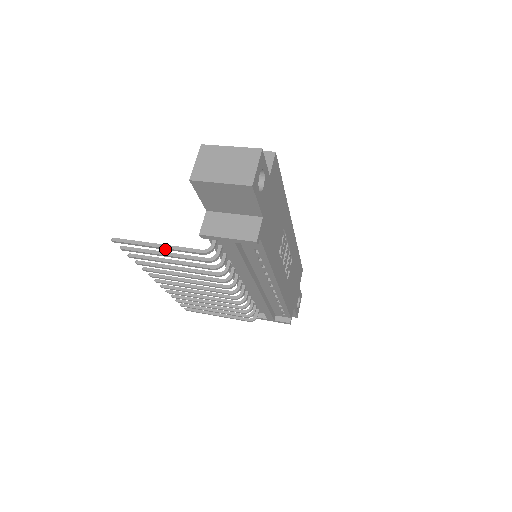
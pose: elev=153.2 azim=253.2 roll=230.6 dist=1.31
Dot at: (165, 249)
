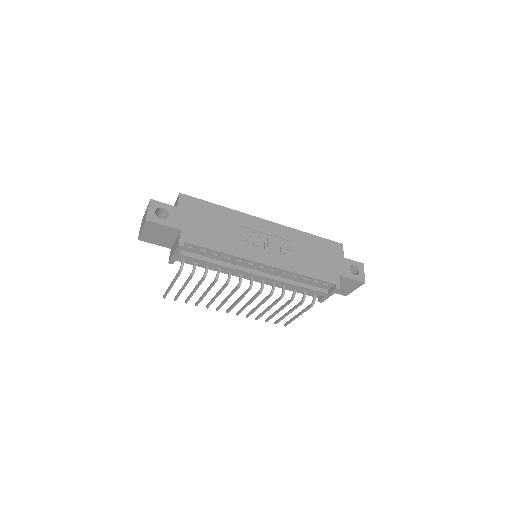
Dot at: (173, 284)
